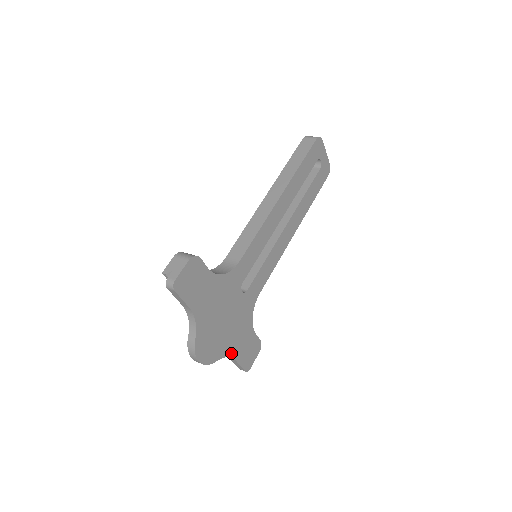
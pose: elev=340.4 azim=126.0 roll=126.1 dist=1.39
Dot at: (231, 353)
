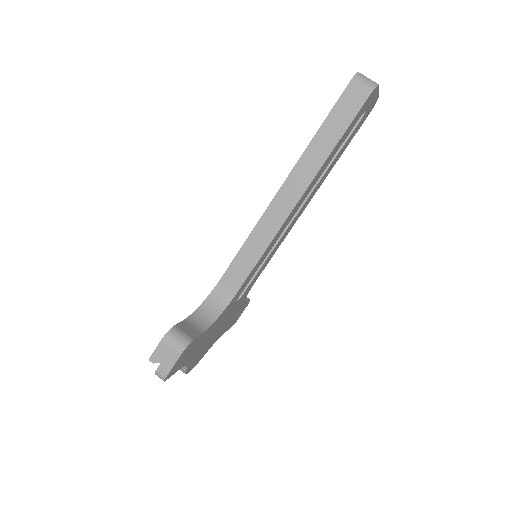
Dot at: (220, 336)
